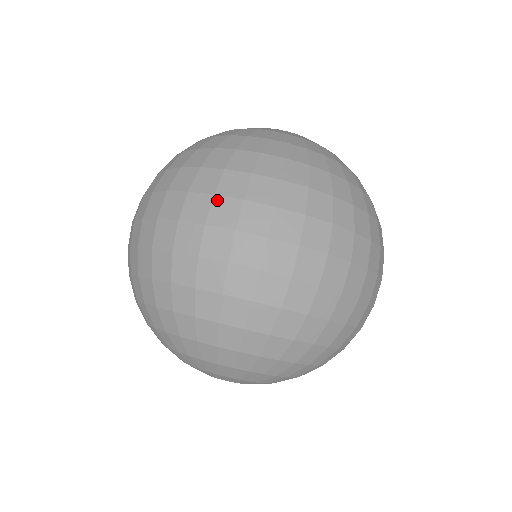
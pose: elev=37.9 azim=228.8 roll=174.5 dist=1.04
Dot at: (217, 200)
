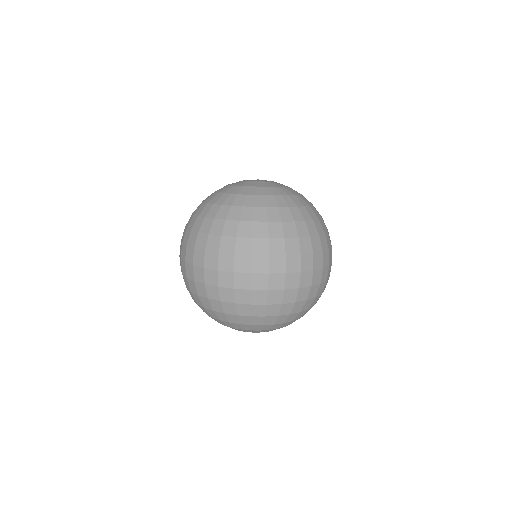
Dot at: (195, 252)
